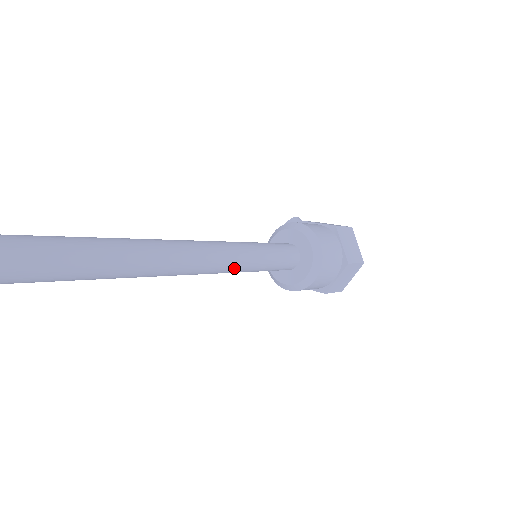
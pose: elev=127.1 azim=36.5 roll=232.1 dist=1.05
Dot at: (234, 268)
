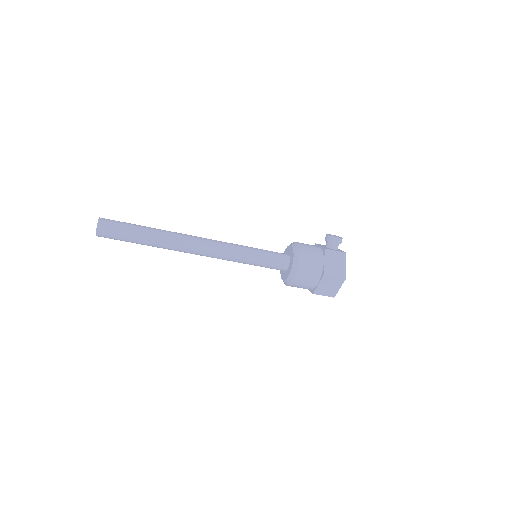
Dot at: (228, 260)
